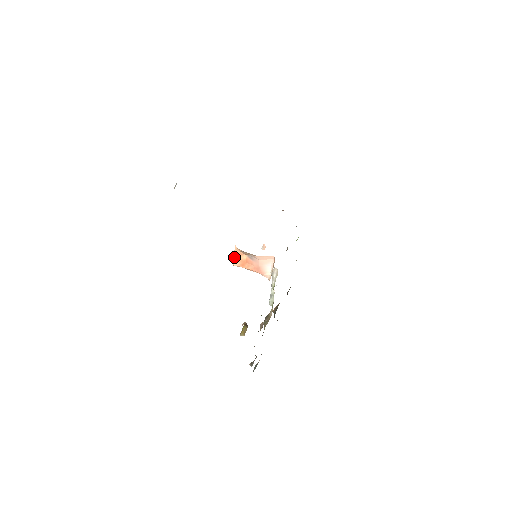
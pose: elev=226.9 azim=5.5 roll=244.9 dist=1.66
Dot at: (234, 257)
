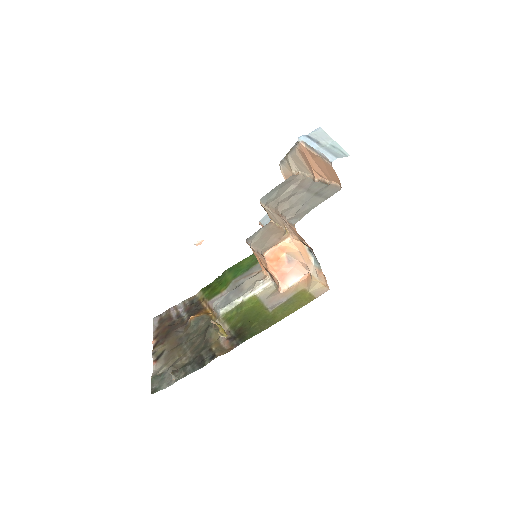
Dot at: (274, 248)
